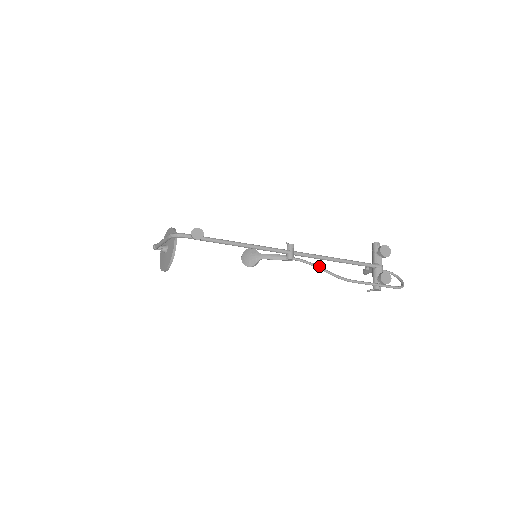
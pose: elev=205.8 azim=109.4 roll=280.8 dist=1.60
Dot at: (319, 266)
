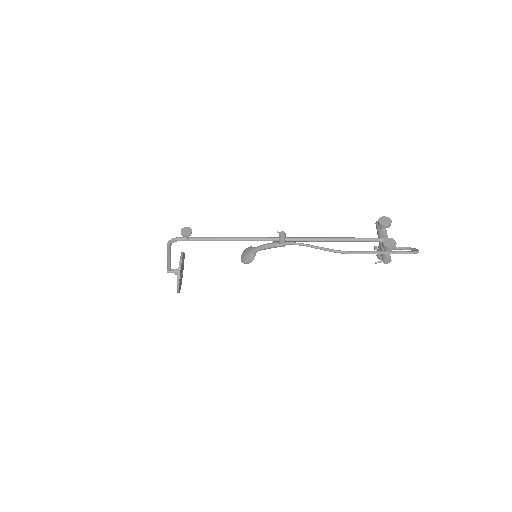
Dot at: (313, 245)
